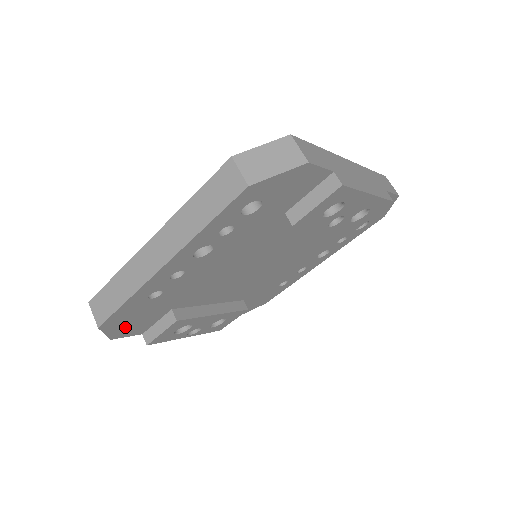
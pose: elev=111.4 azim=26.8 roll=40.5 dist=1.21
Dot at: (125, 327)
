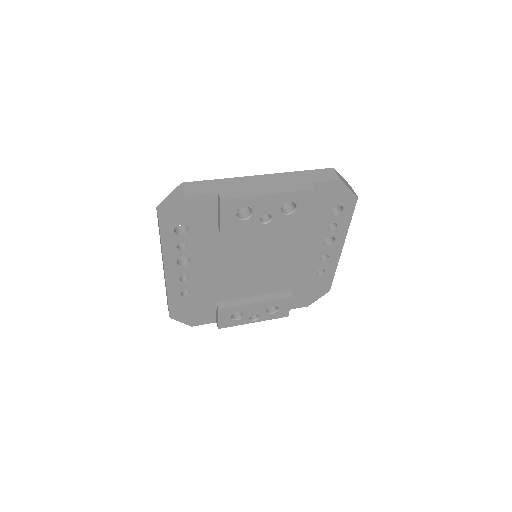
Dot at: (192, 317)
